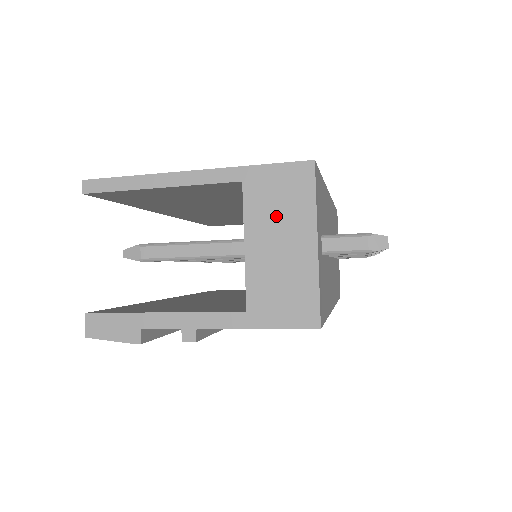
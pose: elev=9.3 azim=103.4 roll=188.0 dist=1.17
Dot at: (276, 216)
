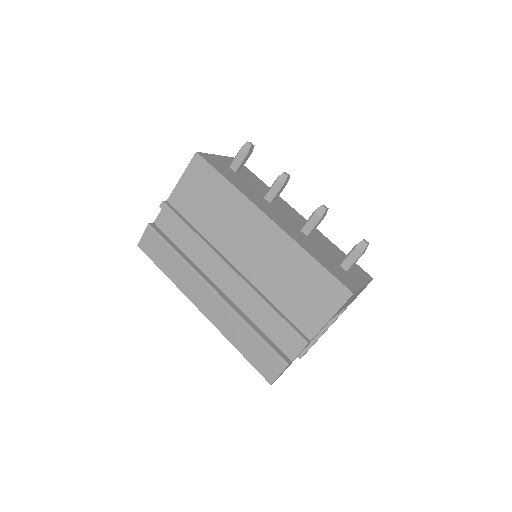
Dot at: occluded
